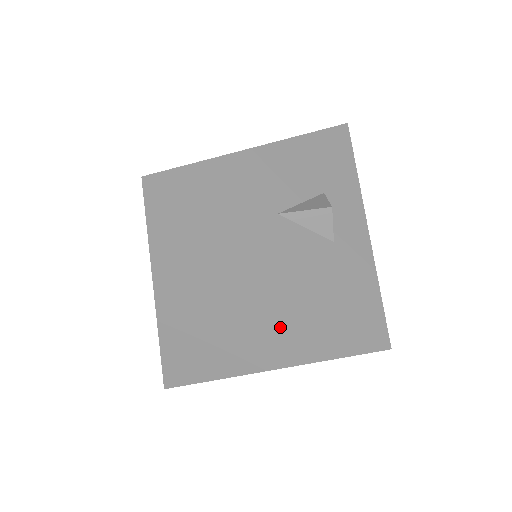
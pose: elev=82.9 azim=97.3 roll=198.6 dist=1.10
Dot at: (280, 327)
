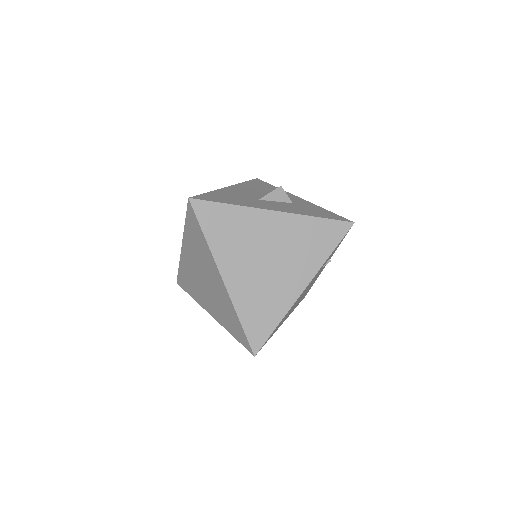
Dot at: (297, 248)
